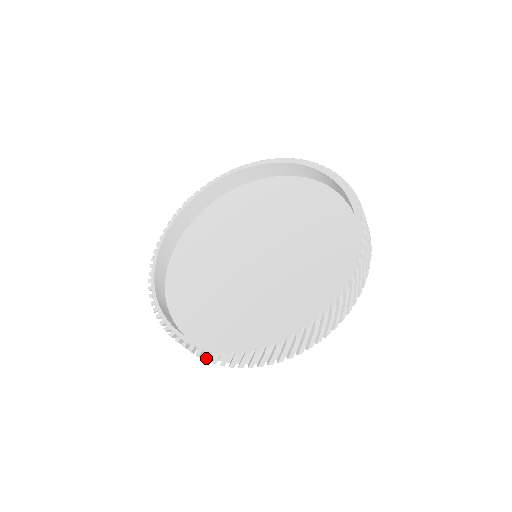
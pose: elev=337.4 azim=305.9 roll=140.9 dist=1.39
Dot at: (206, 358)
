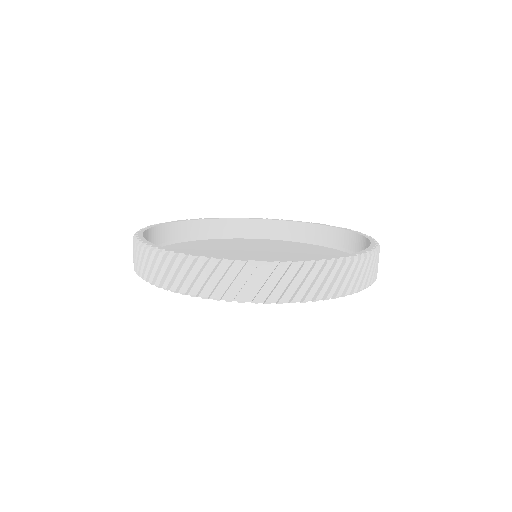
Dot at: (307, 281)
